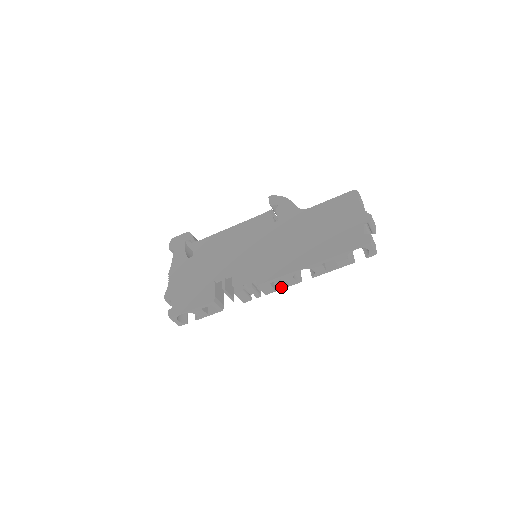
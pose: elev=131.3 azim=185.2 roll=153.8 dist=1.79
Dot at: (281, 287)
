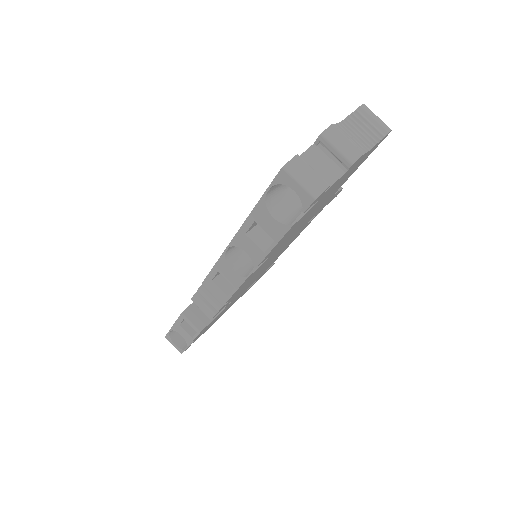
Dot at: (232, 290)
